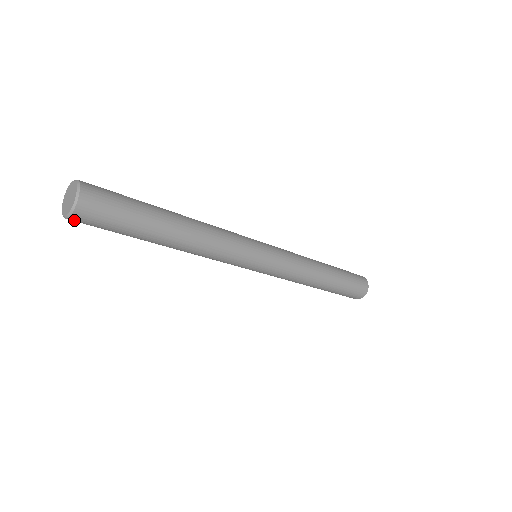
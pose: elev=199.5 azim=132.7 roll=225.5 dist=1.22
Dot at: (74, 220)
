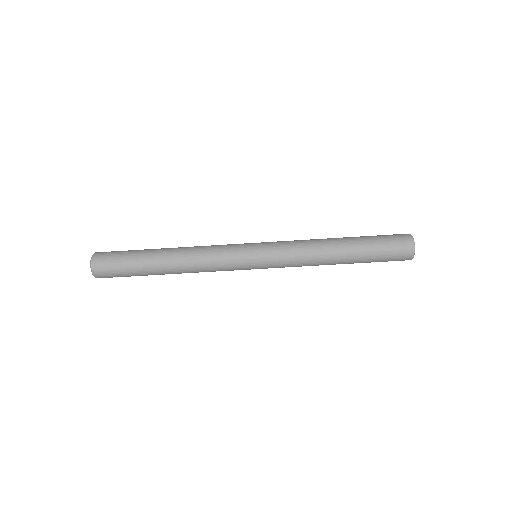
Dot at: (99, 277)
